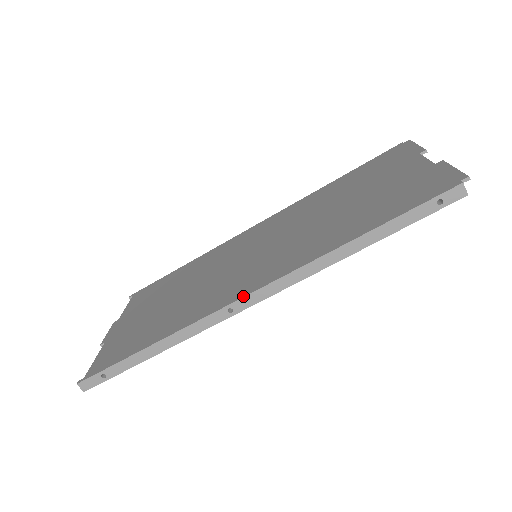
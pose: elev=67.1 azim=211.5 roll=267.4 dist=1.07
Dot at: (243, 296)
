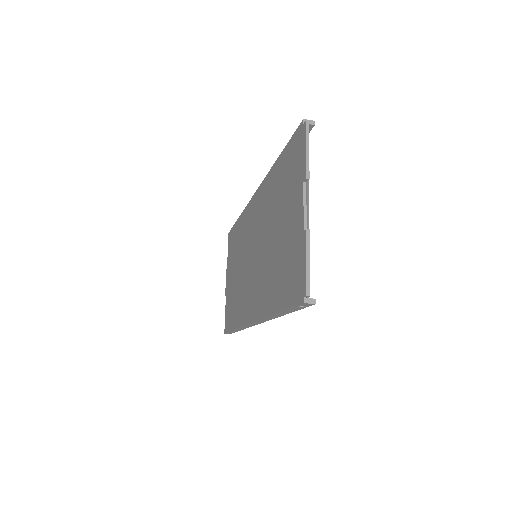
Dot at: (250, 323)
